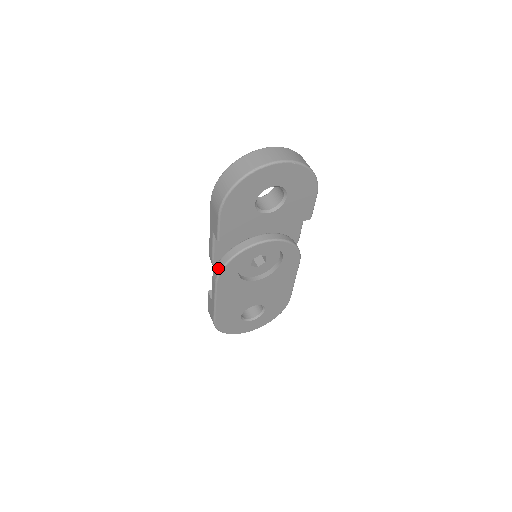
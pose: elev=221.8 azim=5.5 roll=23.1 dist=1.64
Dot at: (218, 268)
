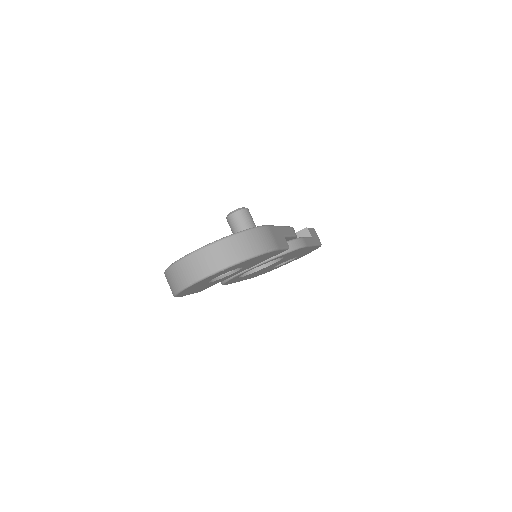
Dot at: occluded
